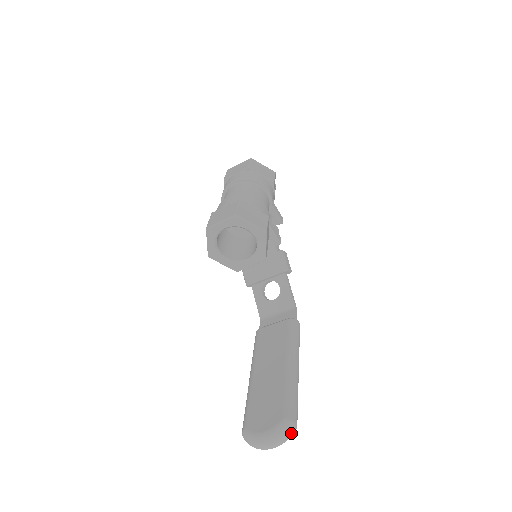
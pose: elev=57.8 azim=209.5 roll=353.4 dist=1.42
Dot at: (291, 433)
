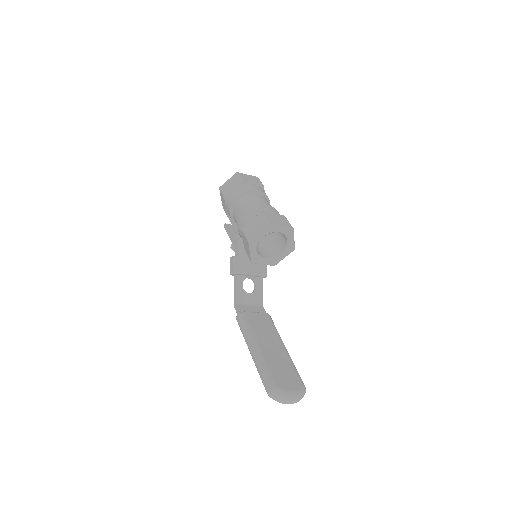
Dot at: occluded
